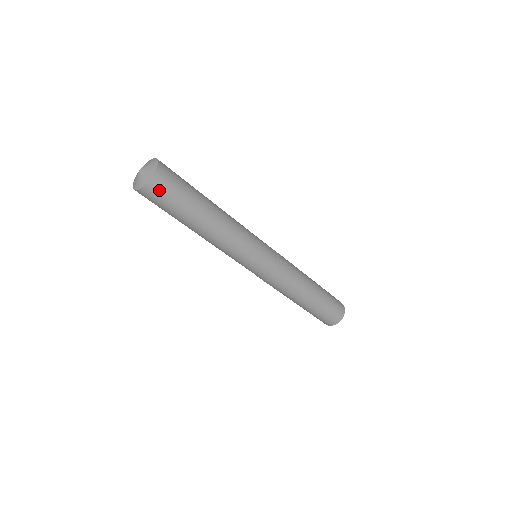
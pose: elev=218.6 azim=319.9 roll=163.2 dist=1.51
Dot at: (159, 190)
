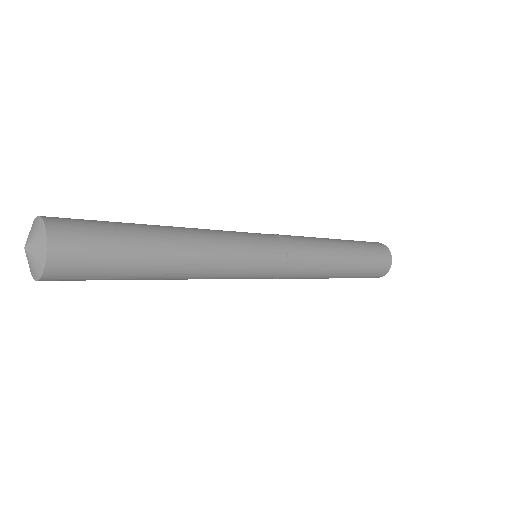
Dot at: (69, 271)
